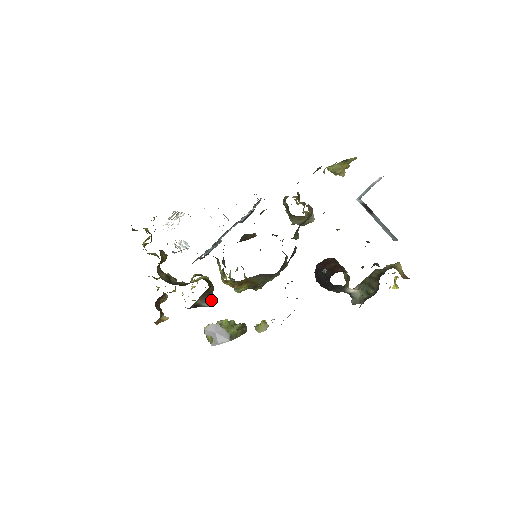
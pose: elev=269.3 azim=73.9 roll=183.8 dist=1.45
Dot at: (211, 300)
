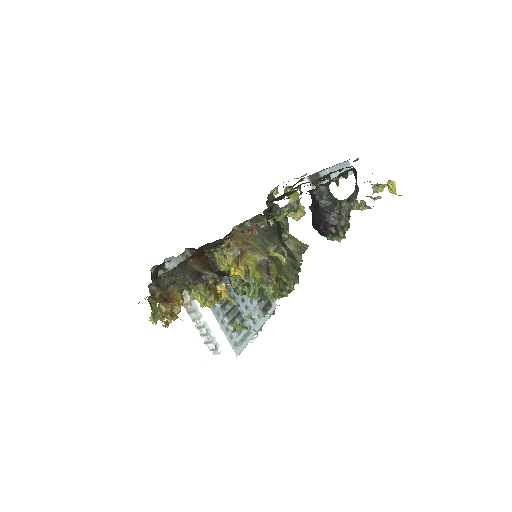
Dot at: (216, 274)
